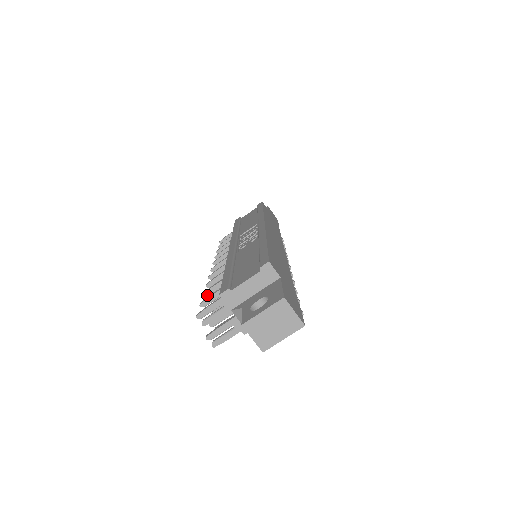
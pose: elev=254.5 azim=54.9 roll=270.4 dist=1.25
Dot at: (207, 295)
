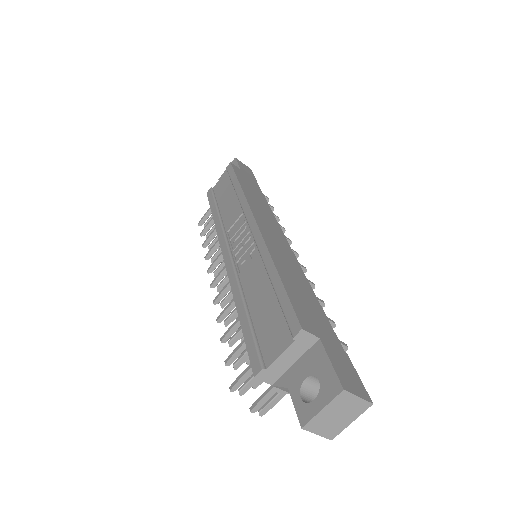
Dot at: (226, 341)
